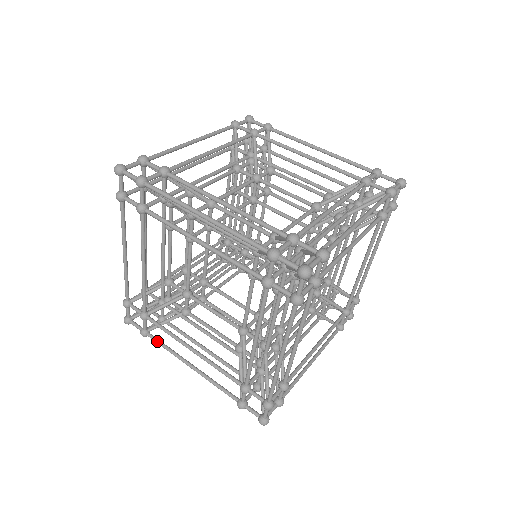
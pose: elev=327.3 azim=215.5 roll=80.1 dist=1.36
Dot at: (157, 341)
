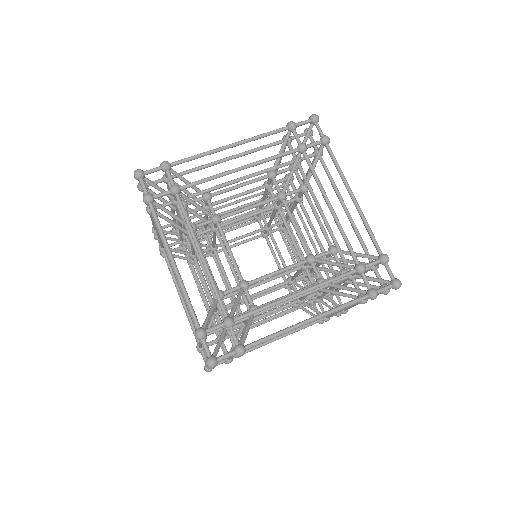
Dot at: occluded
